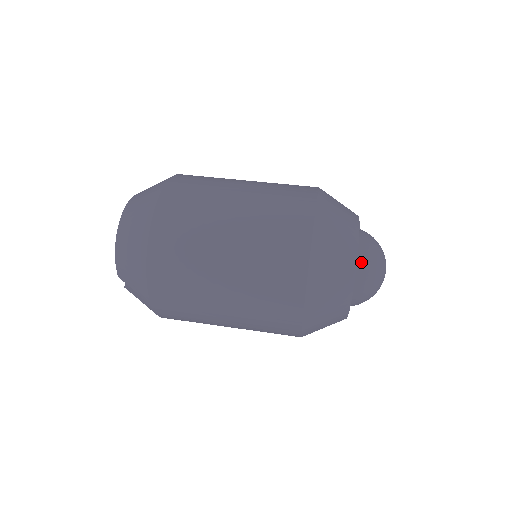
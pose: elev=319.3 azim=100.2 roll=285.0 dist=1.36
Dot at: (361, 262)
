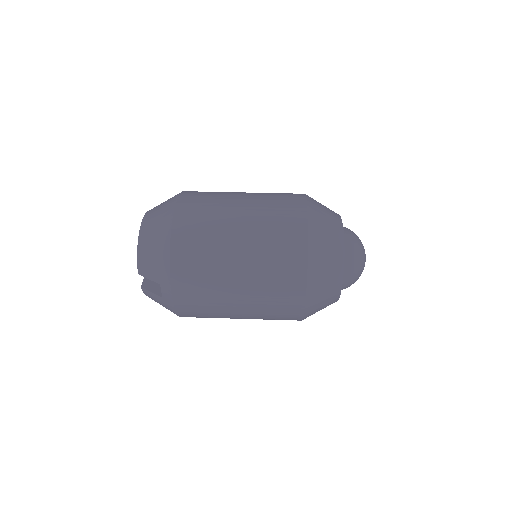
Dot at: (346, 243)
